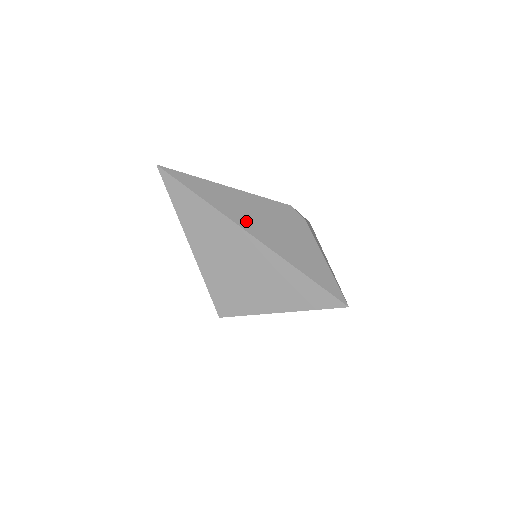
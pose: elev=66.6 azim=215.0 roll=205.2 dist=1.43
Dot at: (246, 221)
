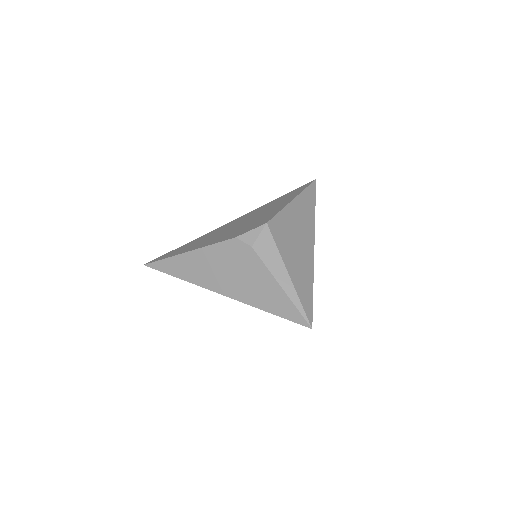
Dot at: (213, 282)
